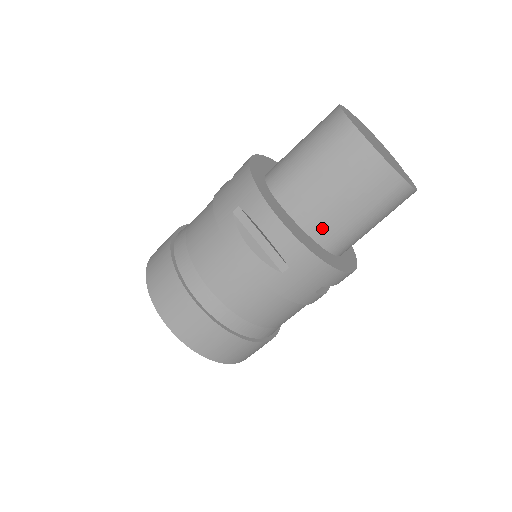
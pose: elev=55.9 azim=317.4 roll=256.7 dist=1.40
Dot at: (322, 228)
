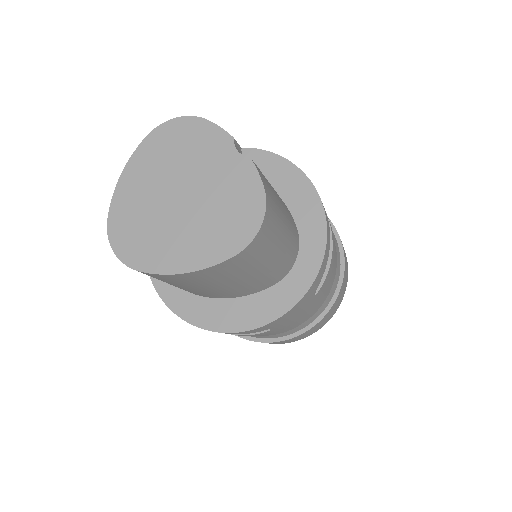
Dot at: (249, 290)
